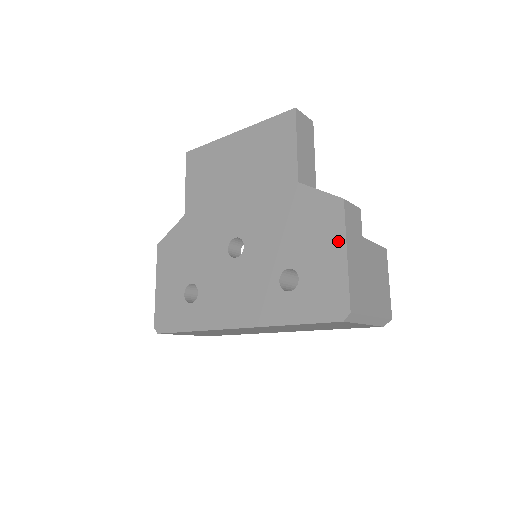
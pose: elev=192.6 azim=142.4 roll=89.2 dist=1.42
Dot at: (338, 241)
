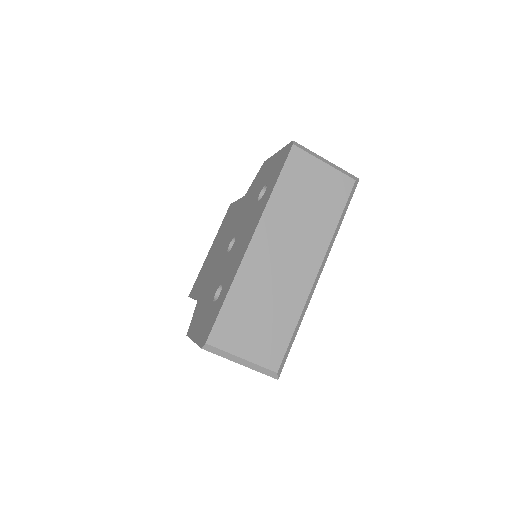
Dot at: (271, 160)
